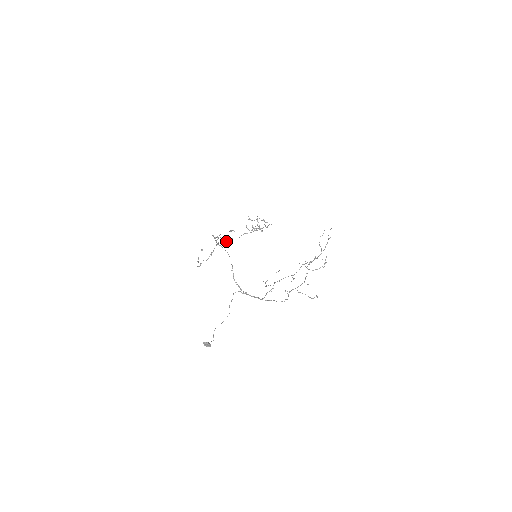
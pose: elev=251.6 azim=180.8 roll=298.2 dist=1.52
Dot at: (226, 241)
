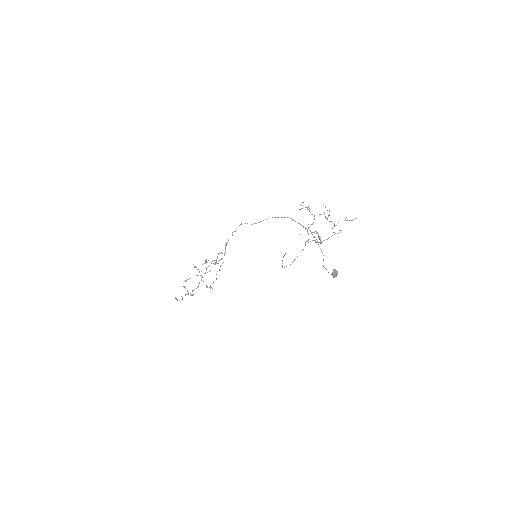
Dot at: occluded
